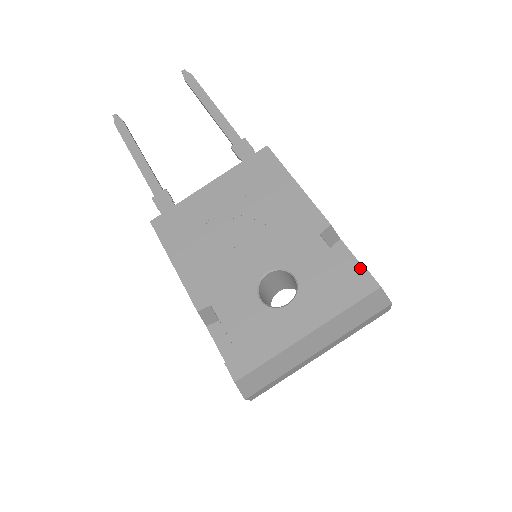
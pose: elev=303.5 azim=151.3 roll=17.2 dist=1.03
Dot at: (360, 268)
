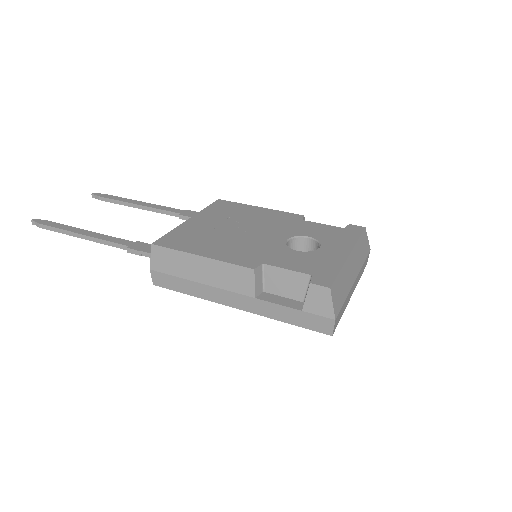
Dot at: occluded
